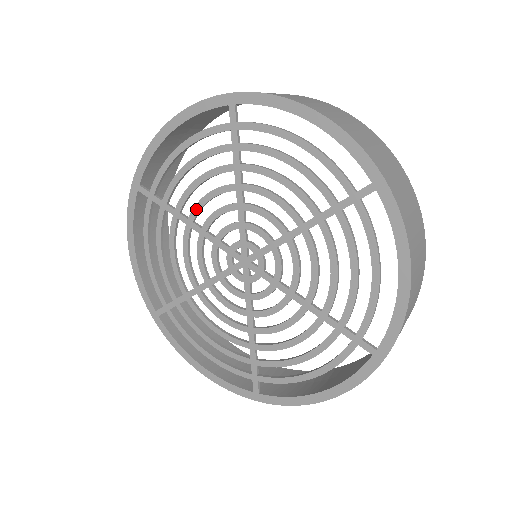
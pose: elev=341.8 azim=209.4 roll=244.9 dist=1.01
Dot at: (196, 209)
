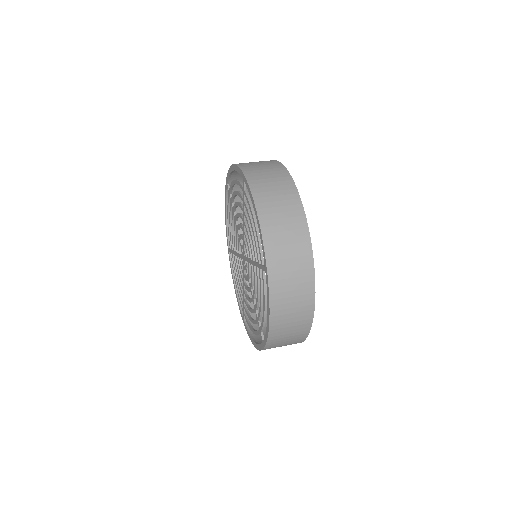
Dot at: (236, 216)
